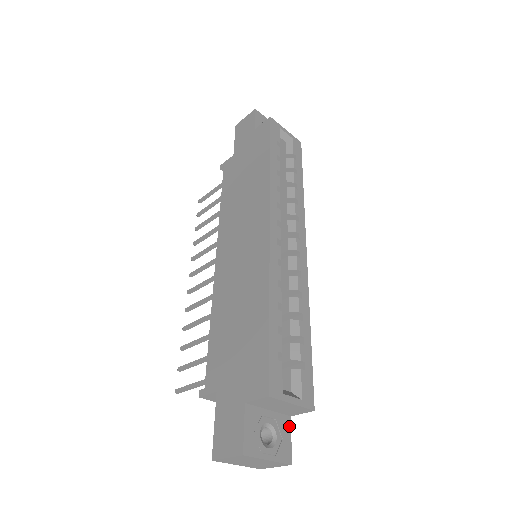
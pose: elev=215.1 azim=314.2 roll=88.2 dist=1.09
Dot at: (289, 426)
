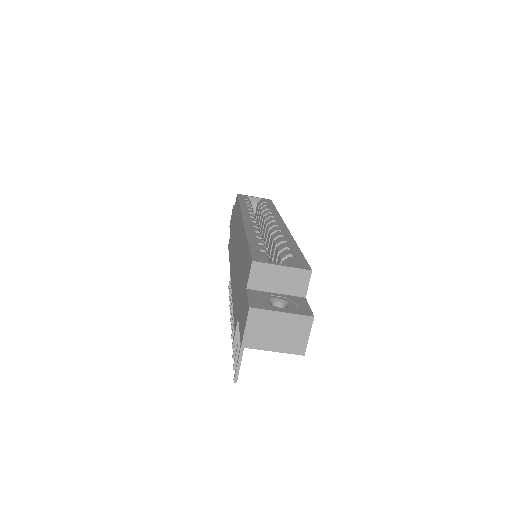
Dot at: (305, 301)
